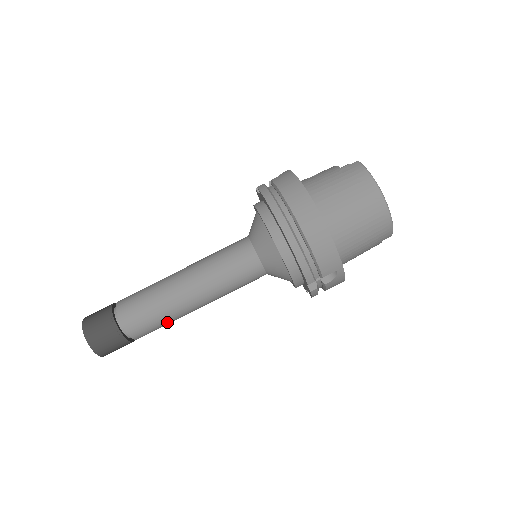
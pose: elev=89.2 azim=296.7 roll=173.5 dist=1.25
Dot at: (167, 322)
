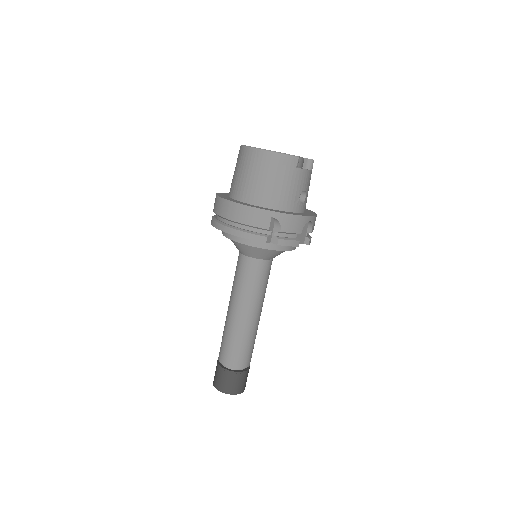
Dot at: (245, 342)
